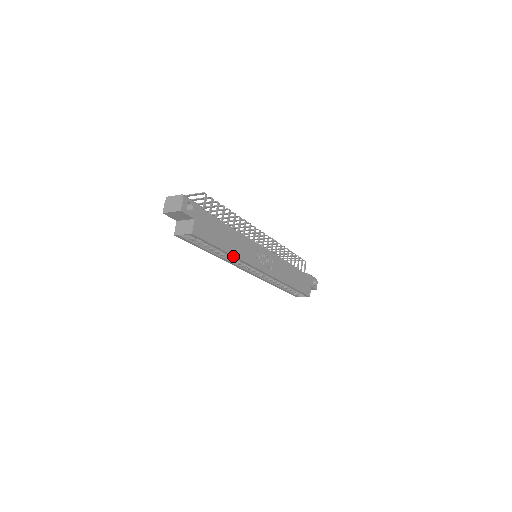
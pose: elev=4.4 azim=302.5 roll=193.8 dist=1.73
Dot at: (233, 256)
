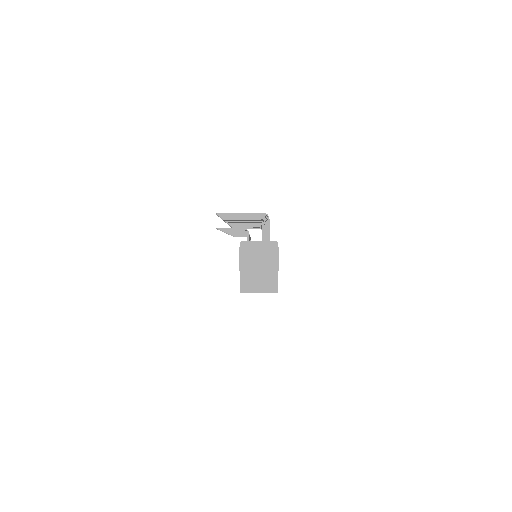
Dot at: occluded
